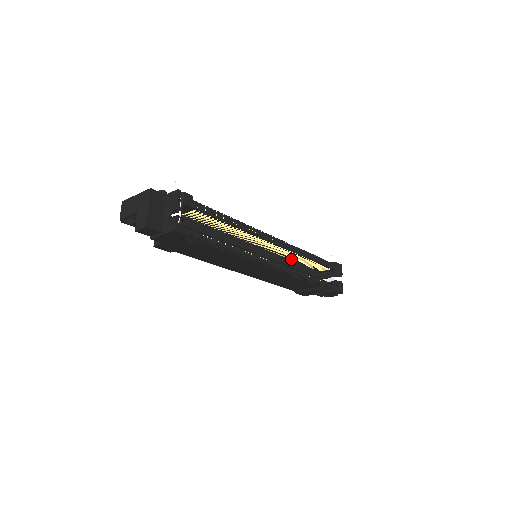
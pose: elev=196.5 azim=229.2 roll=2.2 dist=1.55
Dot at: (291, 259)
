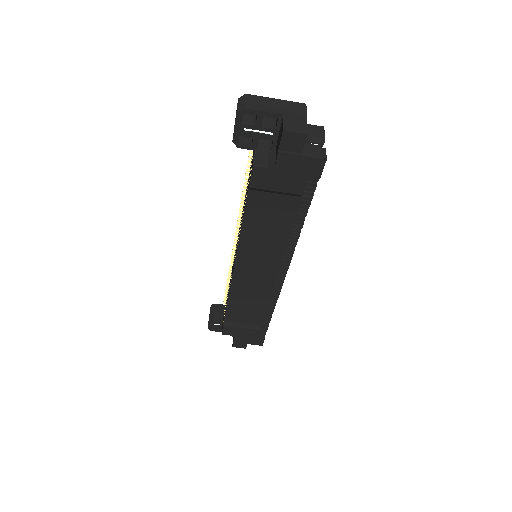
Dot at: occluded
